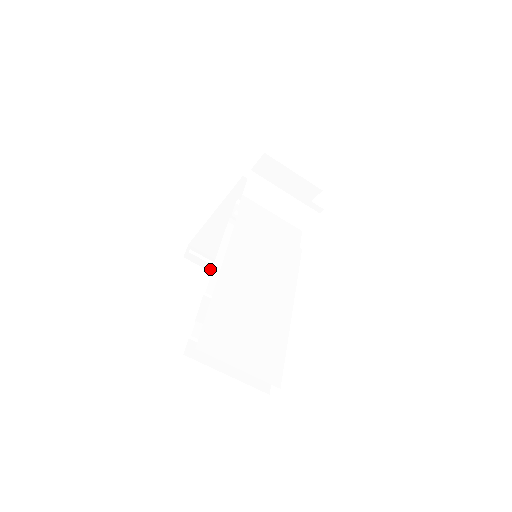
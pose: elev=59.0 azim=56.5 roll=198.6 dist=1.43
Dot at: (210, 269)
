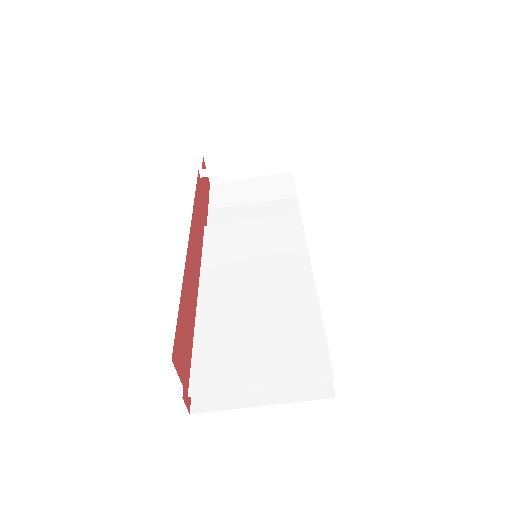
Dot at: occluded
